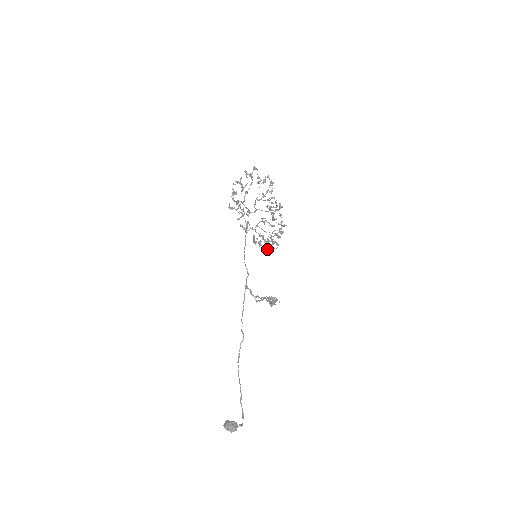
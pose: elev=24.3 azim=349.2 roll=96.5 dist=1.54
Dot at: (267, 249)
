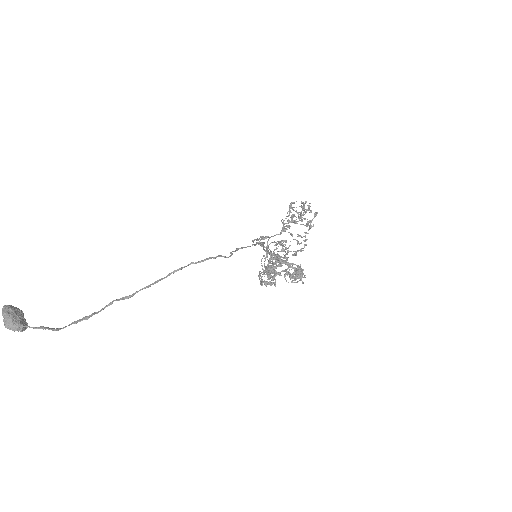
Dot at: (273, 265)
